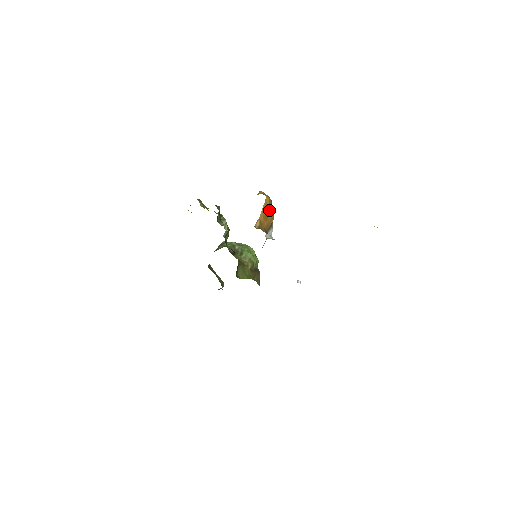
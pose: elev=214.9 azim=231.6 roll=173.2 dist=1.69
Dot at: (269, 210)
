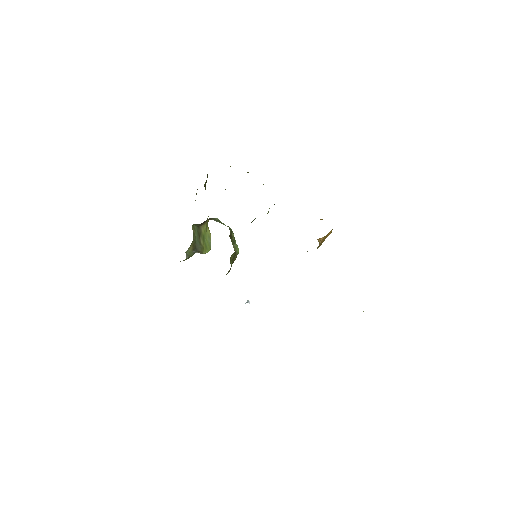
Dot at: occluded
